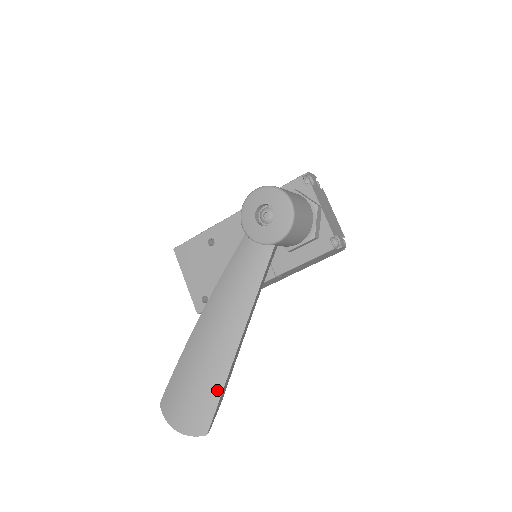
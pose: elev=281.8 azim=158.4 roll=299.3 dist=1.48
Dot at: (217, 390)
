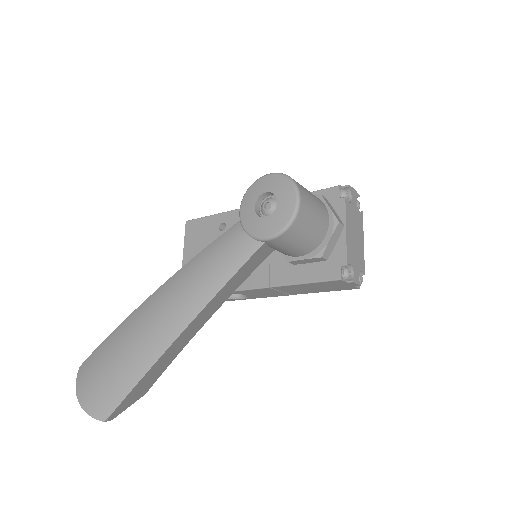
Dot at: (135, 377)
